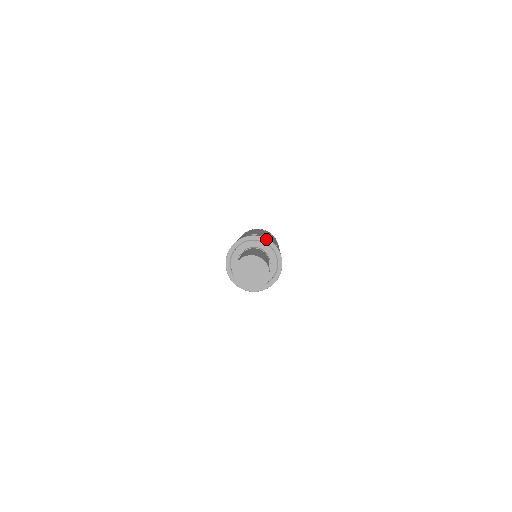
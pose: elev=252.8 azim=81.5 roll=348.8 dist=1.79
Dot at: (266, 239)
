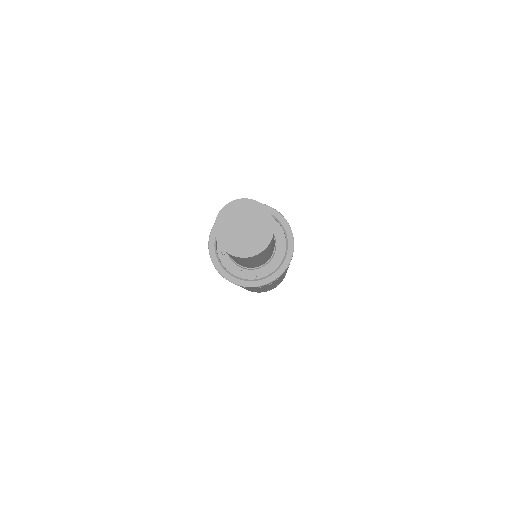
Dot at: (289, 227)
